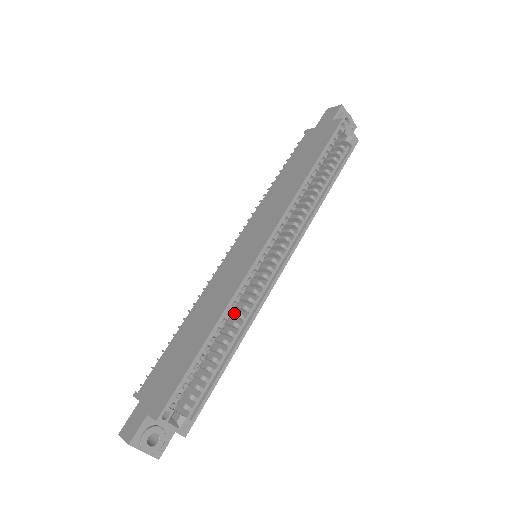
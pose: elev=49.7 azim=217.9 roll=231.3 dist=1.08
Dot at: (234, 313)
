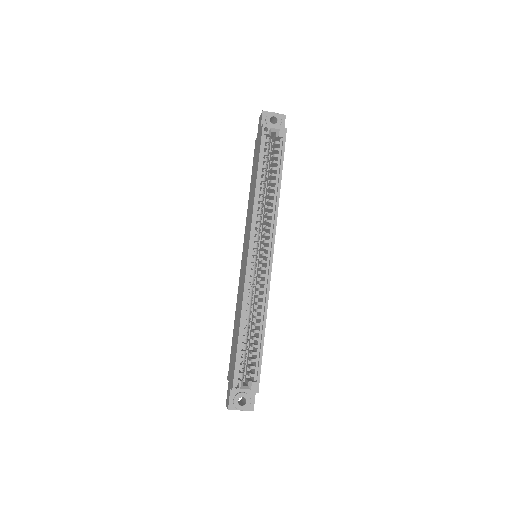
Dot at: (255, 303)
